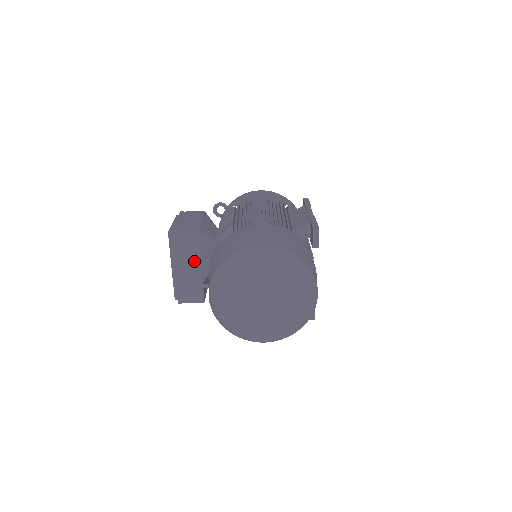
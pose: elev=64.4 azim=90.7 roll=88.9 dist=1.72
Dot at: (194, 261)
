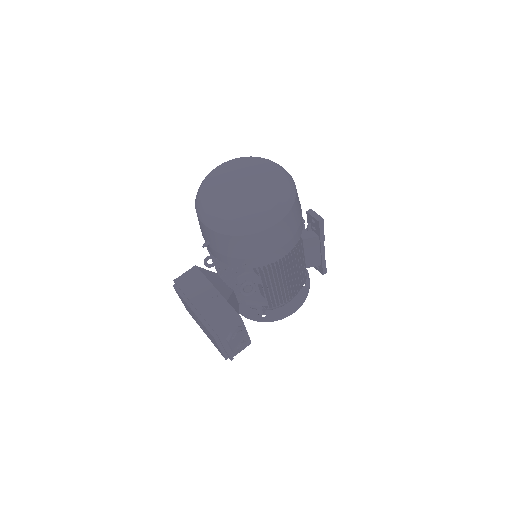
Dot at: (207, 289)
